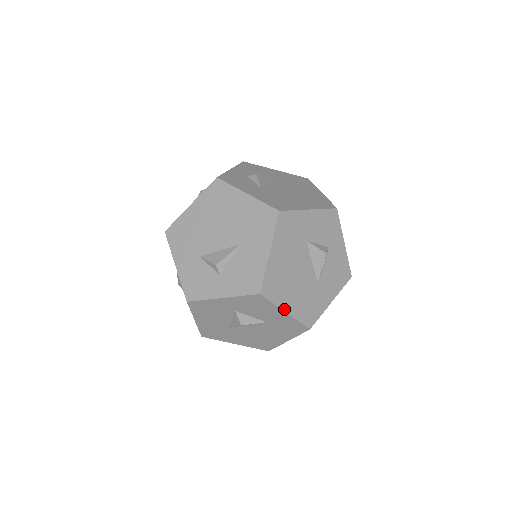
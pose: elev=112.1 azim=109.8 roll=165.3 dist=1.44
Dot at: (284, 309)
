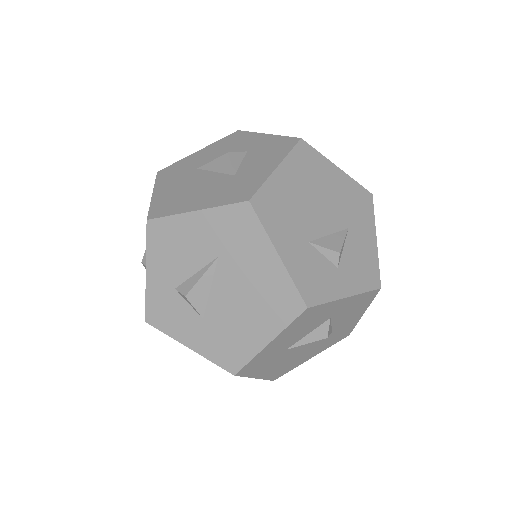
Dot at: (365, 309)
